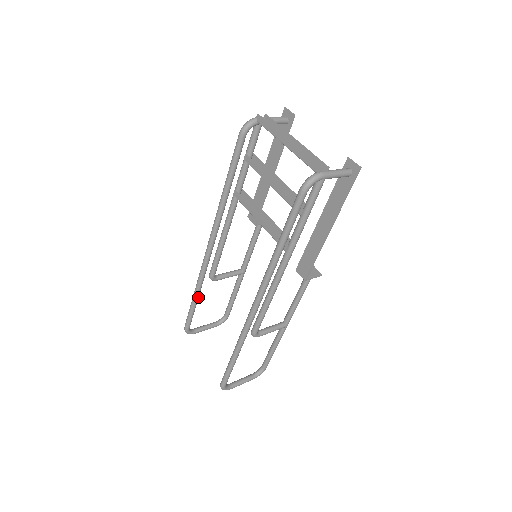
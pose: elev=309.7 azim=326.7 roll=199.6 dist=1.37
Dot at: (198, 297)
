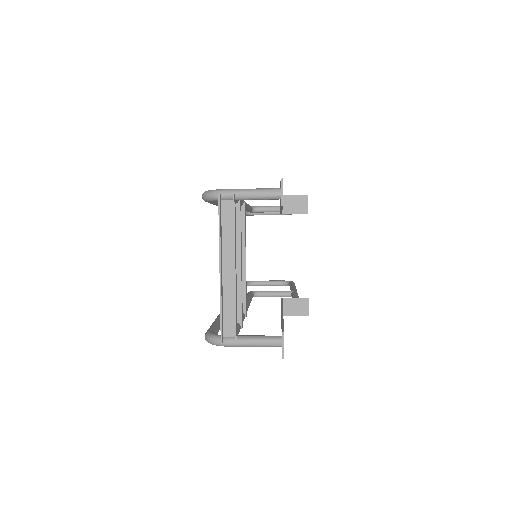
Dot at: occluded
